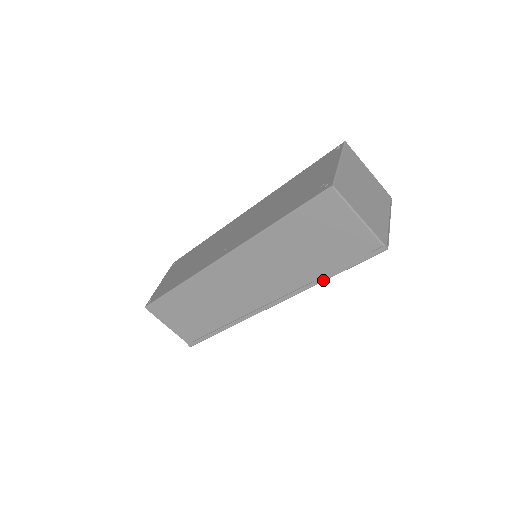
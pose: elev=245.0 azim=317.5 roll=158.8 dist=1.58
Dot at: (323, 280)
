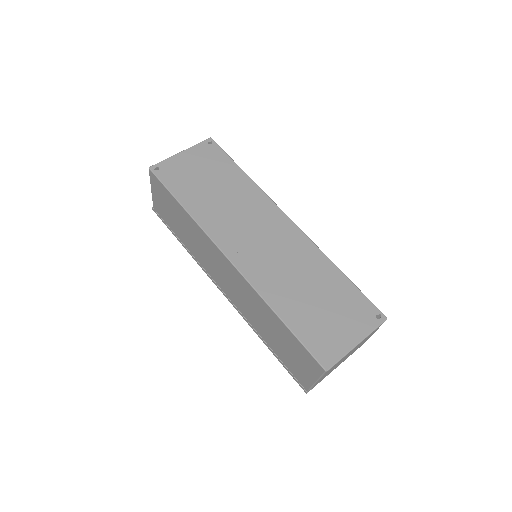
Dot at: (263, 341)
